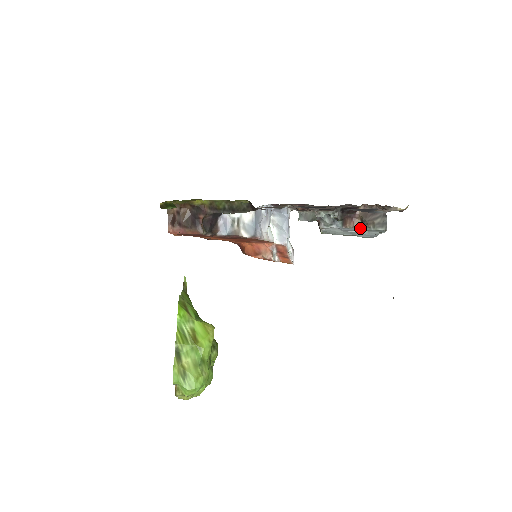
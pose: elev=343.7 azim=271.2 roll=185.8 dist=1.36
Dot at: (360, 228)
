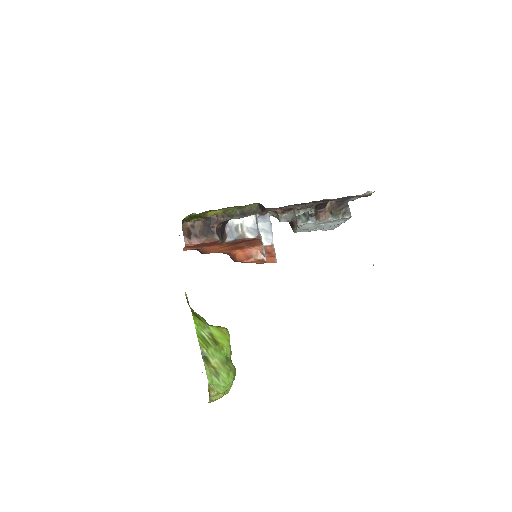
Dot at: (331, 219)
